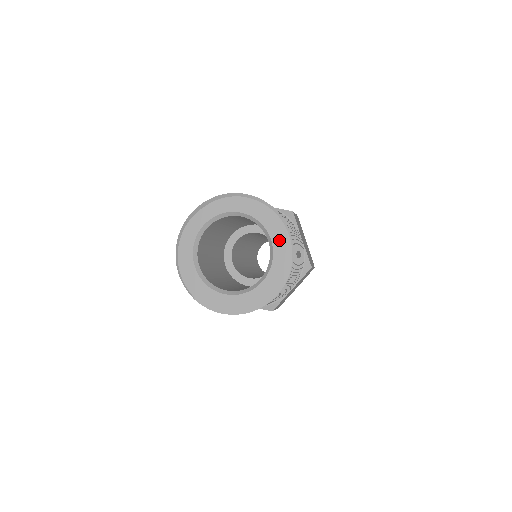
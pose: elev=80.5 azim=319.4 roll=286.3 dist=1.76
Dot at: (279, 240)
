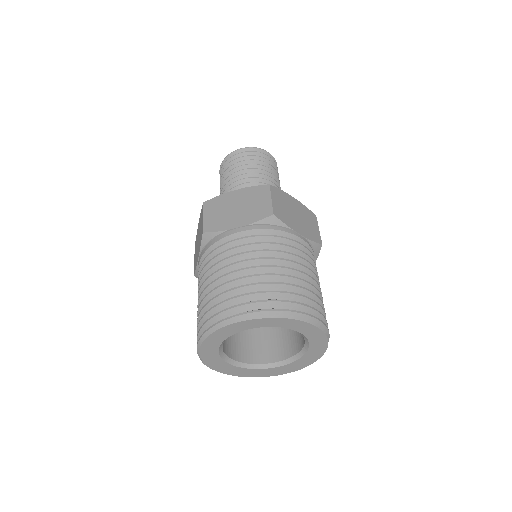
Dot at: (314, 353)
